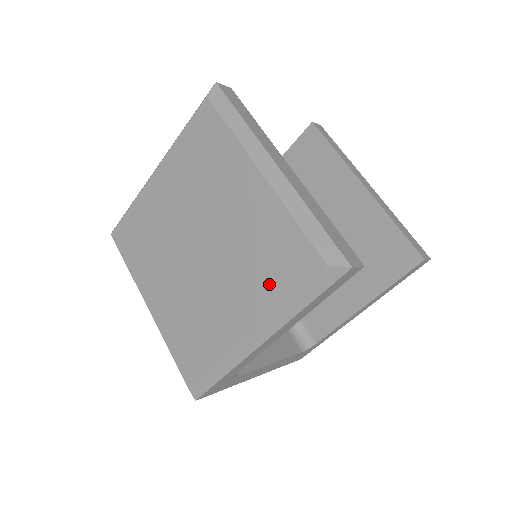
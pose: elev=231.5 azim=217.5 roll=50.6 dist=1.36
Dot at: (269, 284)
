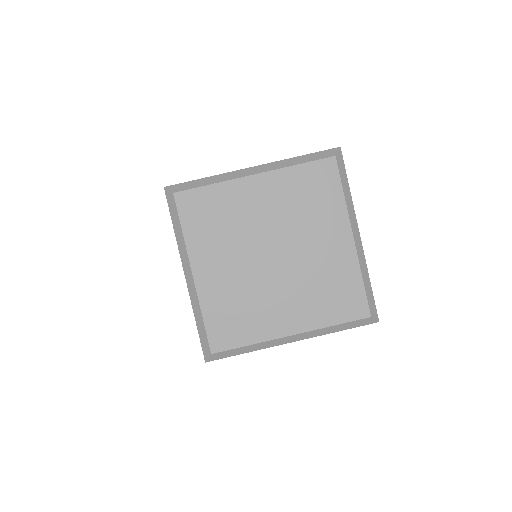
Dot at: (325, 310)
